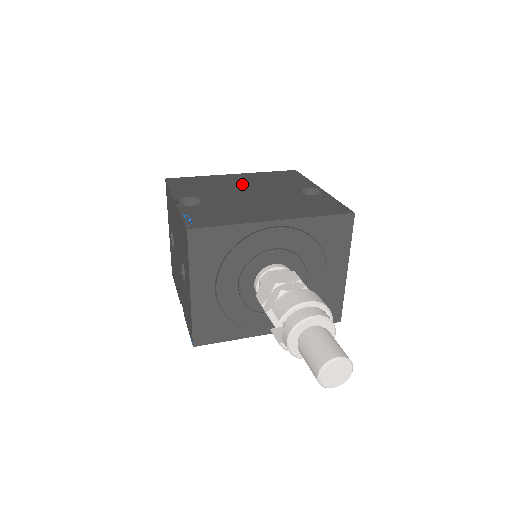
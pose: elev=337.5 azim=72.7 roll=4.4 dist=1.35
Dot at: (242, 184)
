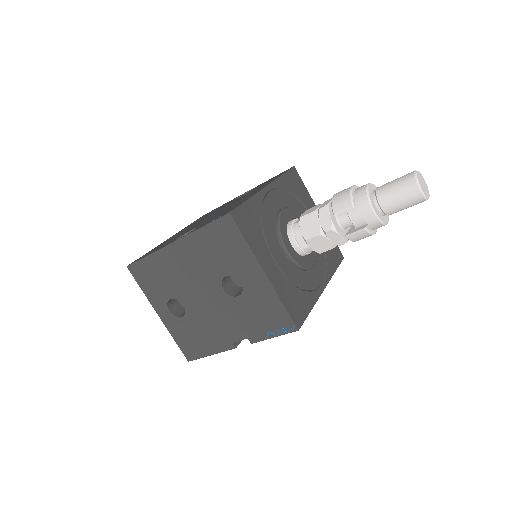
Dot at: occluded
